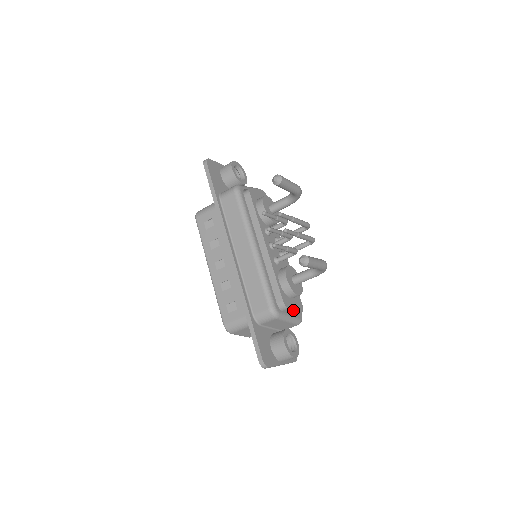
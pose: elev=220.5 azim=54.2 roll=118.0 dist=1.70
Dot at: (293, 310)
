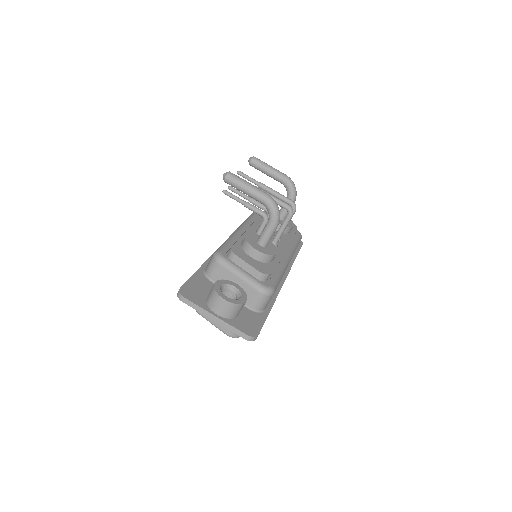
Dot at: (245, 262)
